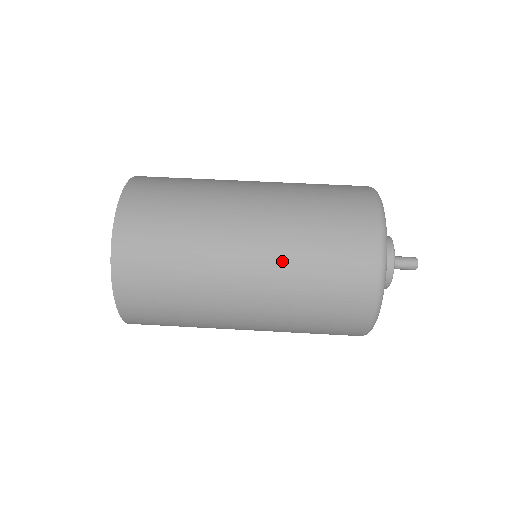
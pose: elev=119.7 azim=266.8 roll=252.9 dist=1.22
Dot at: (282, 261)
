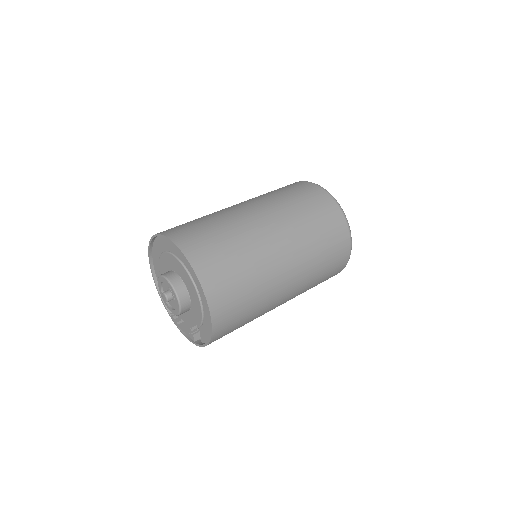
Dot at: (277, 206)
